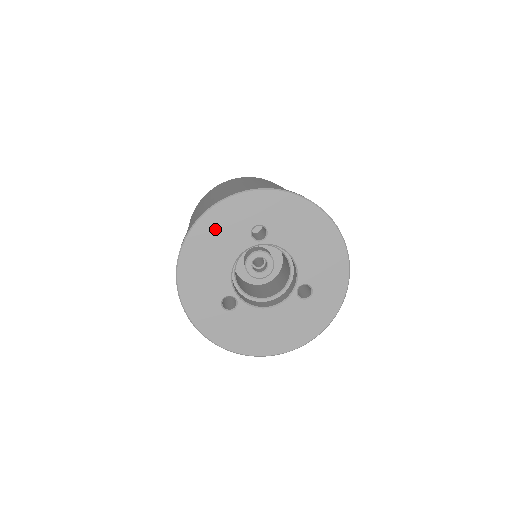
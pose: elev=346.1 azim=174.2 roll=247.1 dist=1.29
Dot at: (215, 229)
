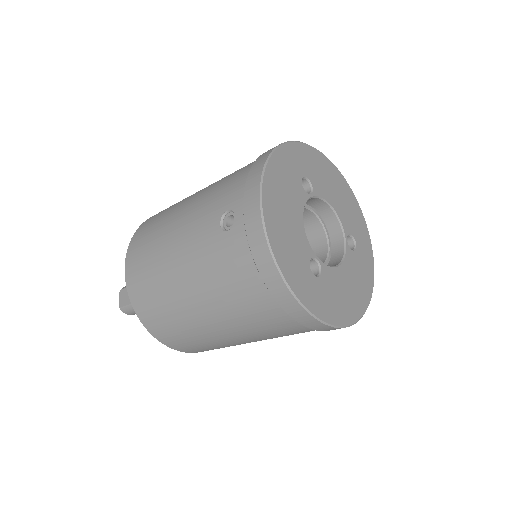
Dot at: (279, 183)
